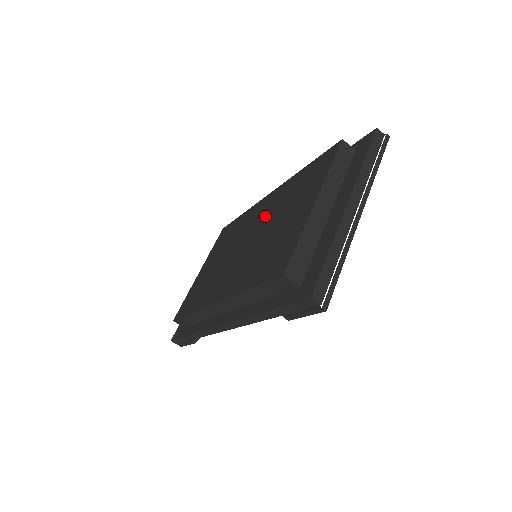
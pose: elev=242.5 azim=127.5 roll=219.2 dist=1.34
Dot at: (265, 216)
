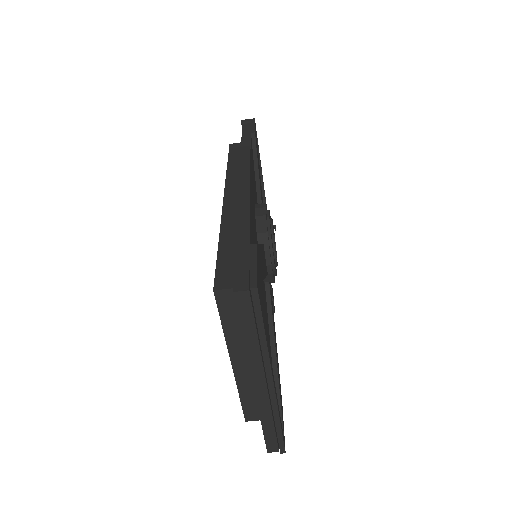
Dot at: occluded
